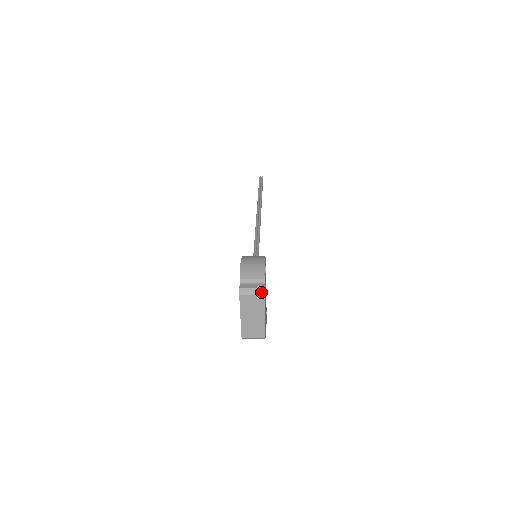
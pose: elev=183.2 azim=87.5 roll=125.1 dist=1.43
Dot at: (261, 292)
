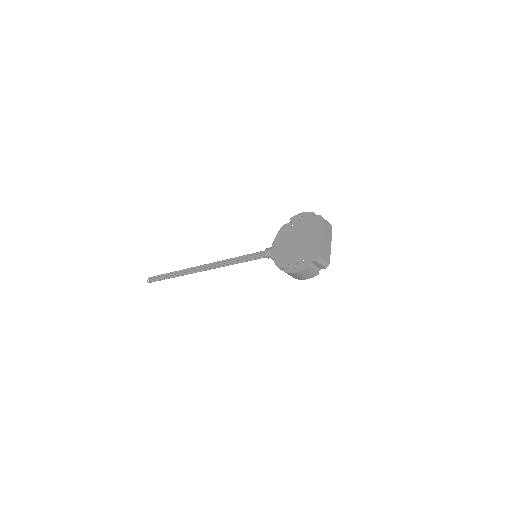
Dot at: occluded
